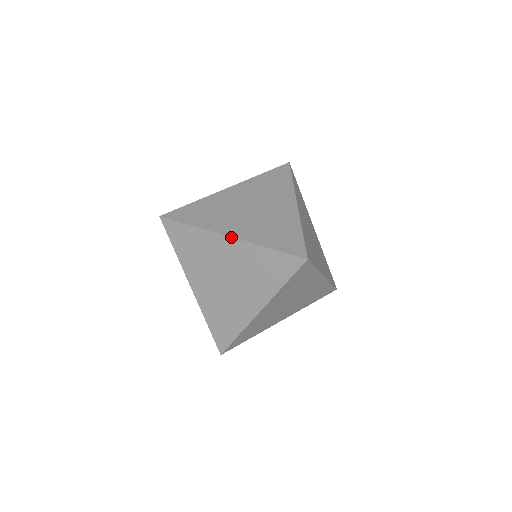
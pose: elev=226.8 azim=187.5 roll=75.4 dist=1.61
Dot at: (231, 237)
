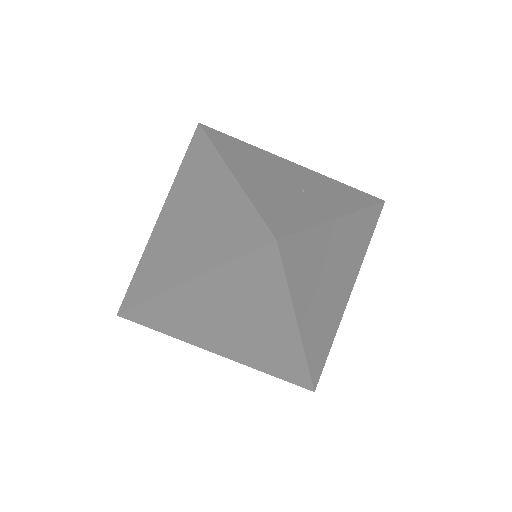
Dot at: (231, 171)
